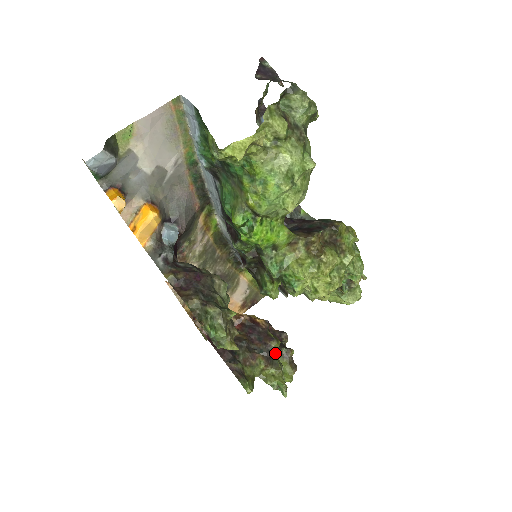
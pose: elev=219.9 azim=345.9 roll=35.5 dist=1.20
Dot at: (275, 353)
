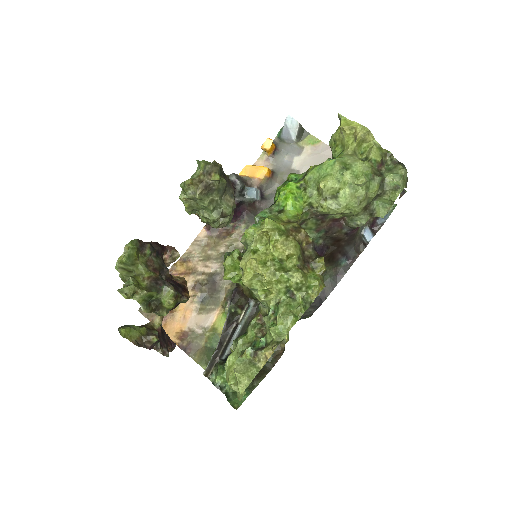
Dot at: (161, 294)
